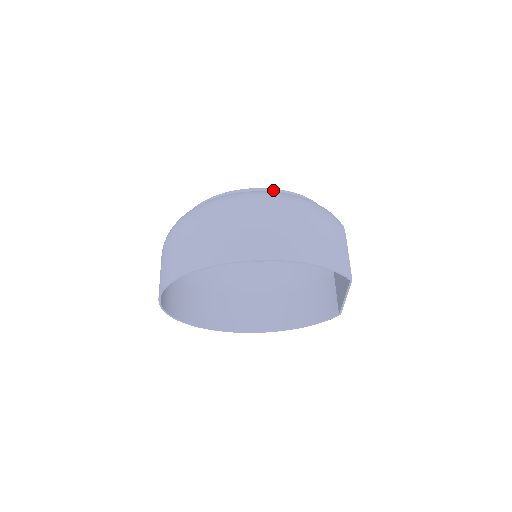
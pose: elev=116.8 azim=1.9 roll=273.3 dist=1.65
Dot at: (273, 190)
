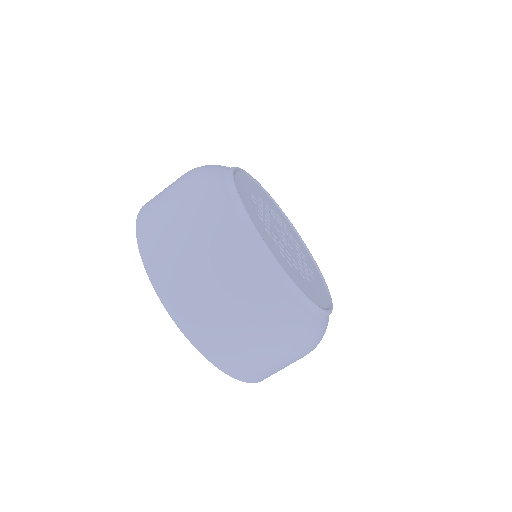
Dot at: (302, 298)
